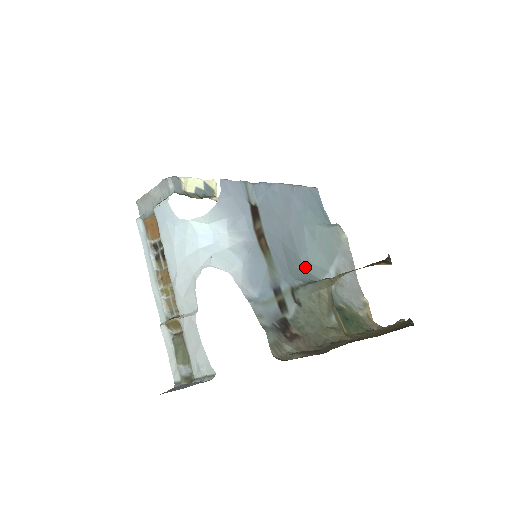
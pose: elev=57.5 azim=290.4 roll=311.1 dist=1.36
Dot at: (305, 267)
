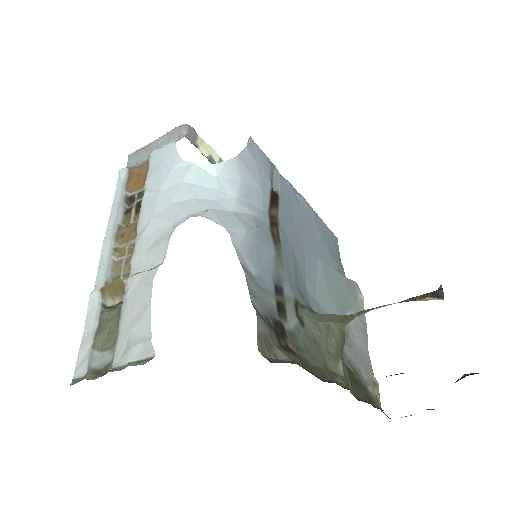
Dot at: (310, 302)
